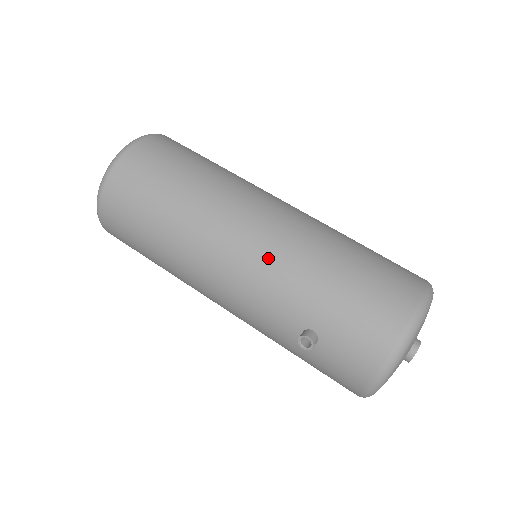
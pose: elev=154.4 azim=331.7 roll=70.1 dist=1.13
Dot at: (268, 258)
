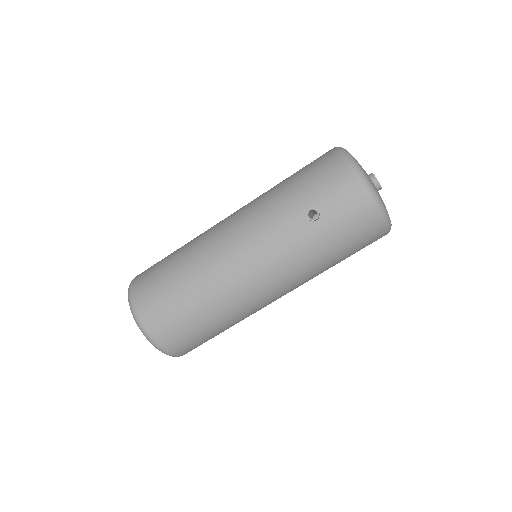
Dot at: (250, 217)
